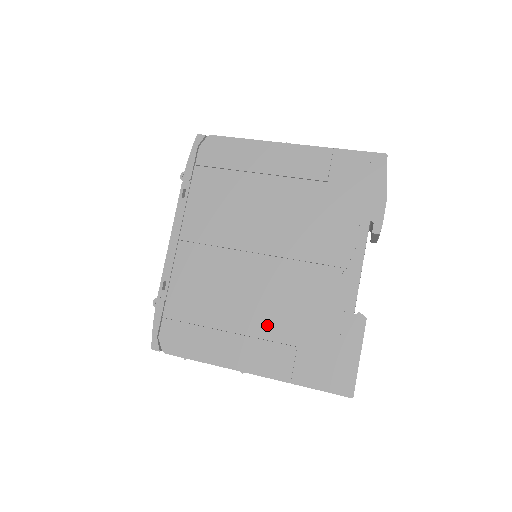
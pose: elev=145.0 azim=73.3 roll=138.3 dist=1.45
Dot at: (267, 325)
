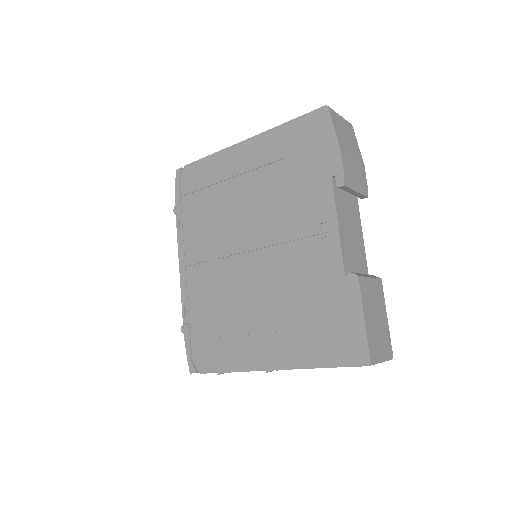
Dot at: (272, 317)
